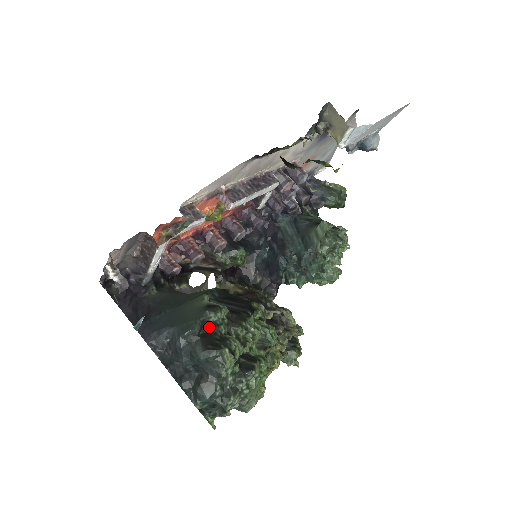
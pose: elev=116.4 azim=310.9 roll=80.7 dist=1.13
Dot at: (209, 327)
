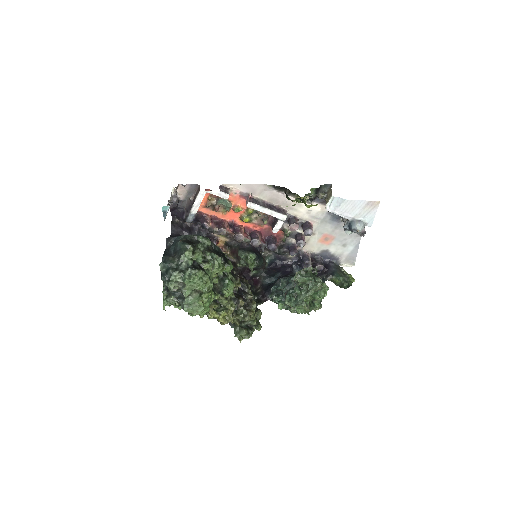
Dot at: (195, 241)
